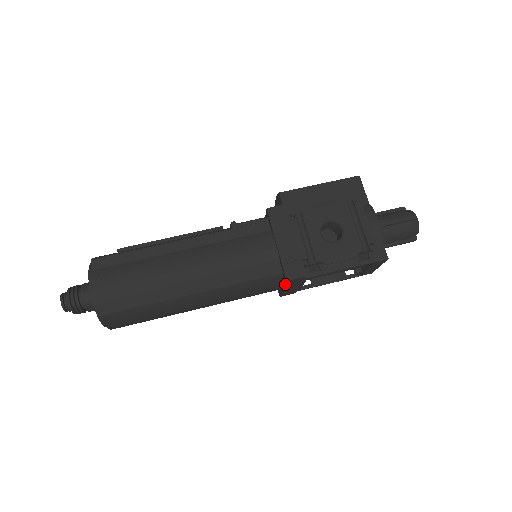
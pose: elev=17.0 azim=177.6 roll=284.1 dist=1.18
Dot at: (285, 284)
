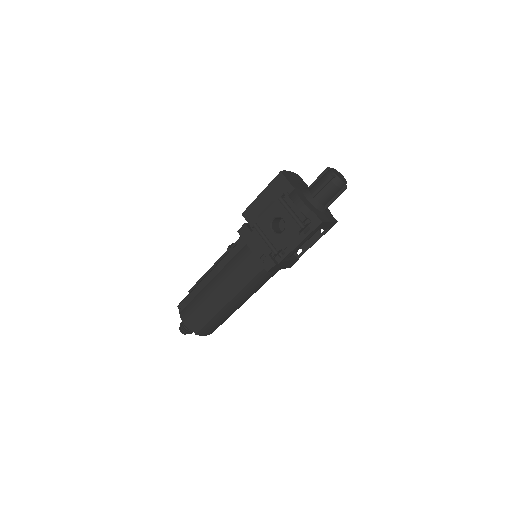
Dot at: occluded
